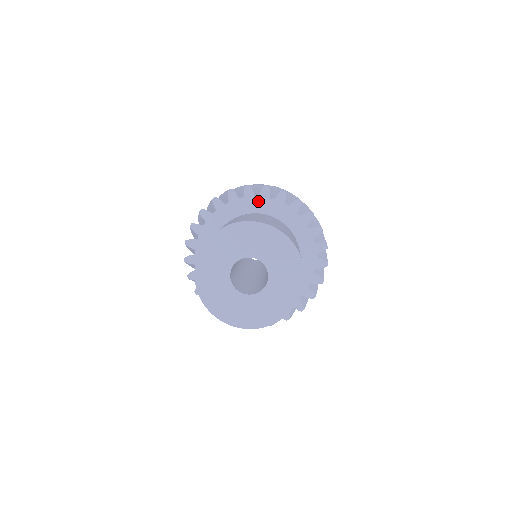
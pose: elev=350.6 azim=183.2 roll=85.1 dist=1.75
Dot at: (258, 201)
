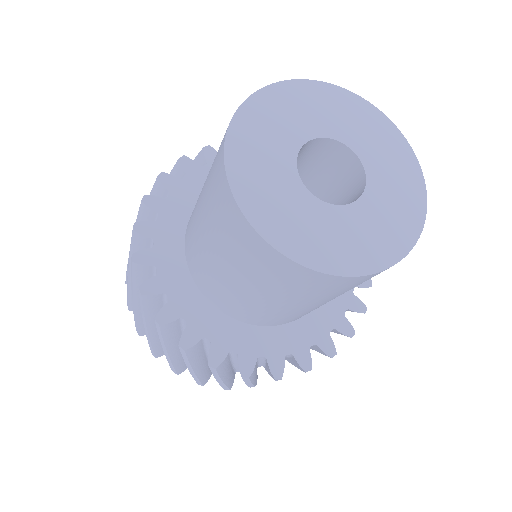
Dot at: occluded
